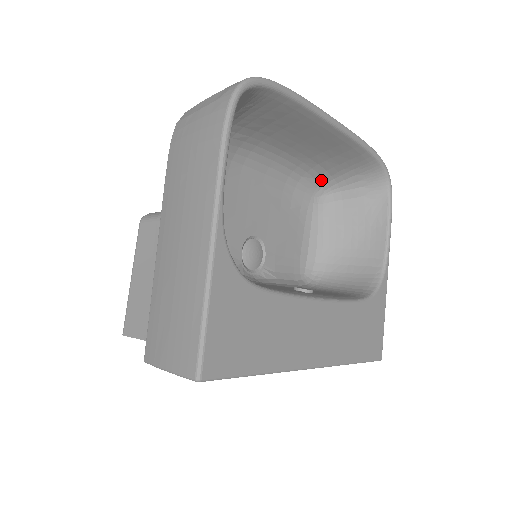
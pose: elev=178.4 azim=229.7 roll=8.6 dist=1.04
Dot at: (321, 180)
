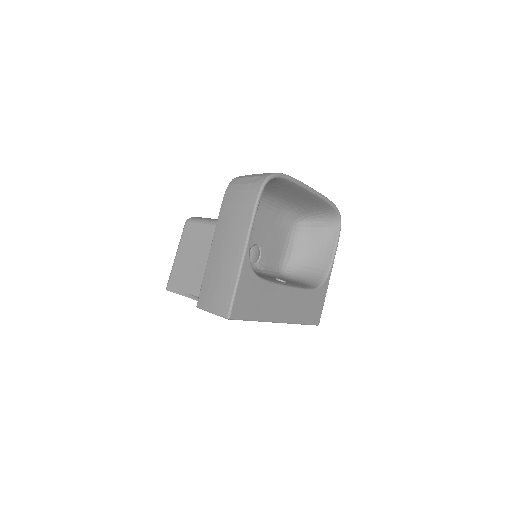
Dot at: (300, 214)
